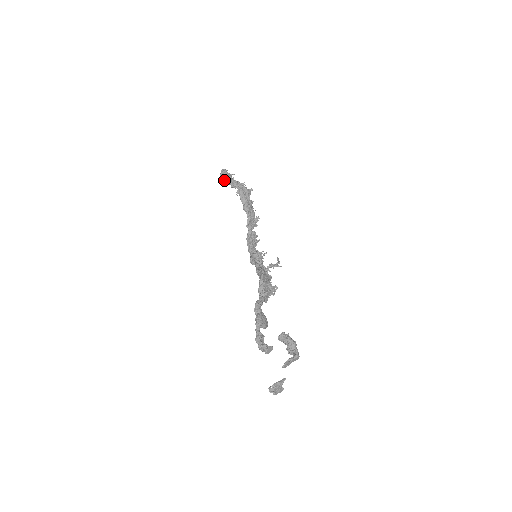
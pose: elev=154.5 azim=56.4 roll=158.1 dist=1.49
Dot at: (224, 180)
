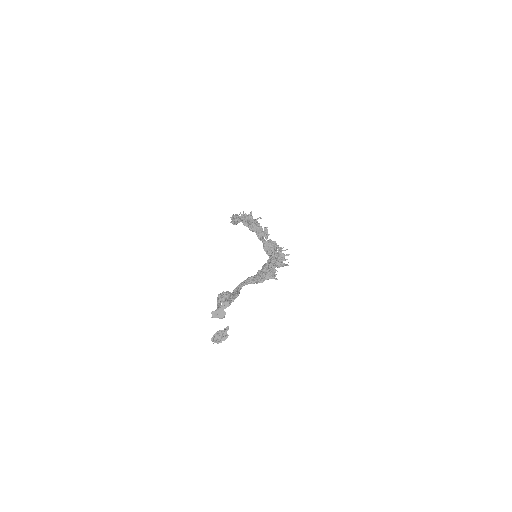
Dot at: (232, 222)
